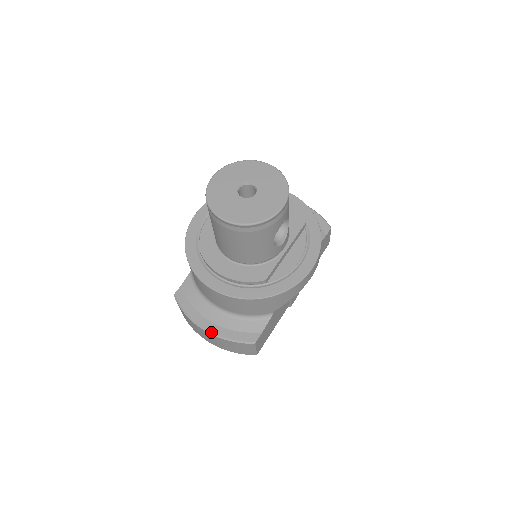
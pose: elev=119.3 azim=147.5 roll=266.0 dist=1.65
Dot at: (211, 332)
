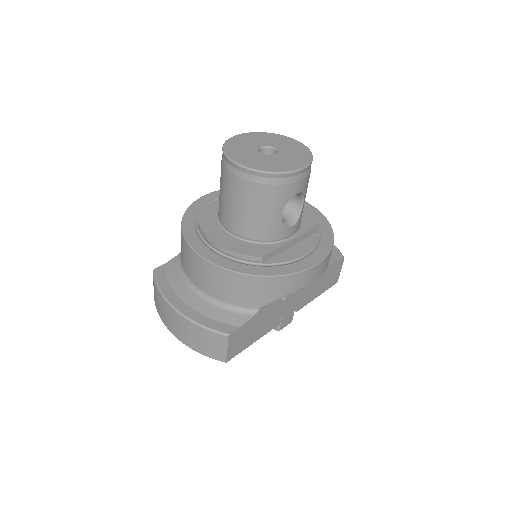
Dot at: (181, 312)
